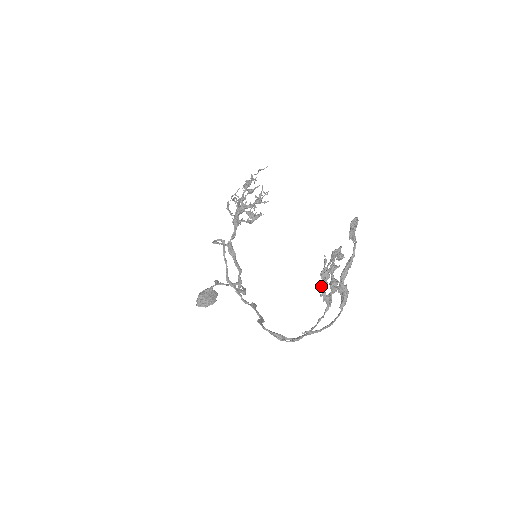
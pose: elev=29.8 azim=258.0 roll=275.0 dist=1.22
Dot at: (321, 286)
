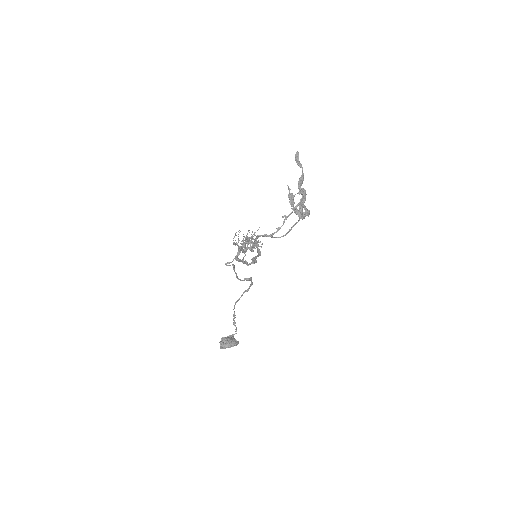
Dot at: (291, 204)
